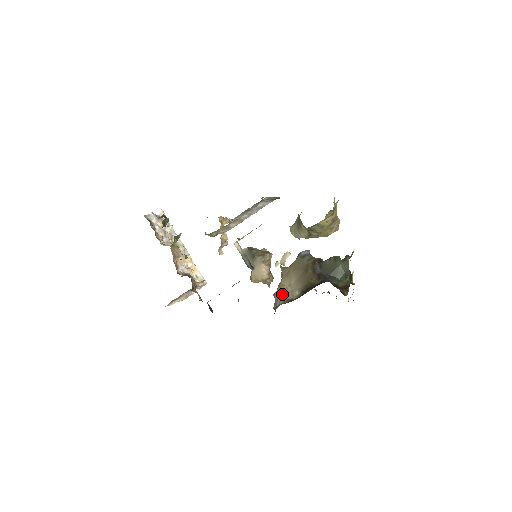
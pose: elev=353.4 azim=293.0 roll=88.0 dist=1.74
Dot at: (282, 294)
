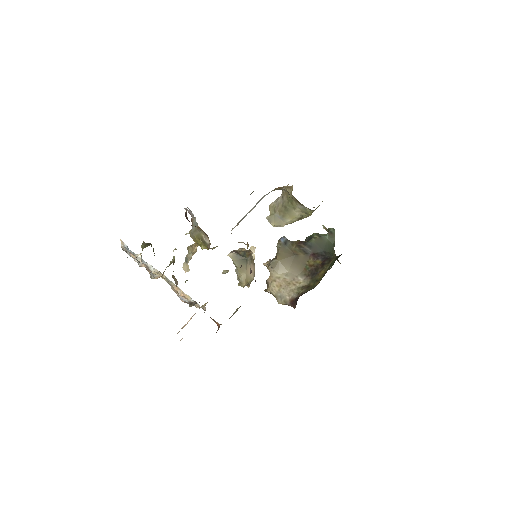
Dot at: (285, 286)
